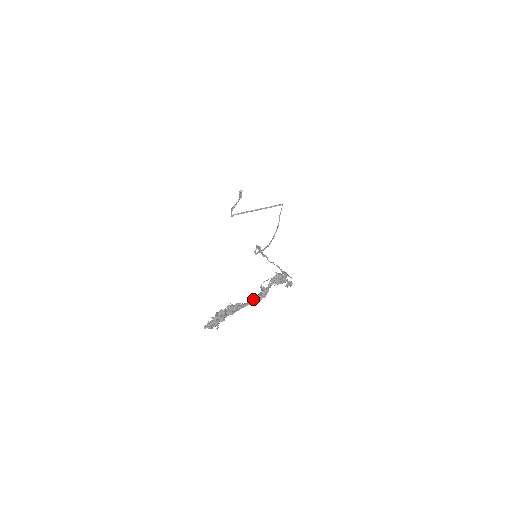
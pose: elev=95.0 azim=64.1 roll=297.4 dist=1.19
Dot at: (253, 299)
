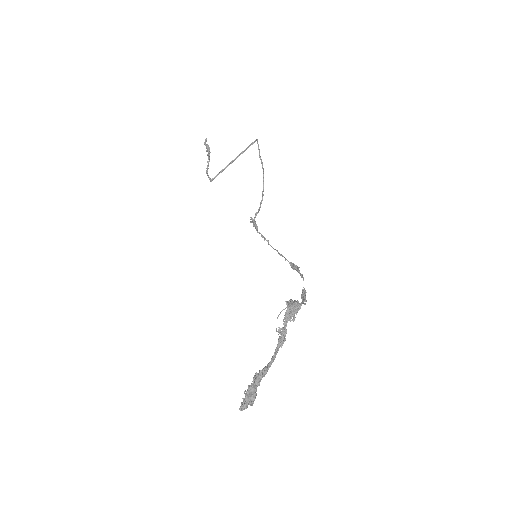
Dot at: (275, 352)
